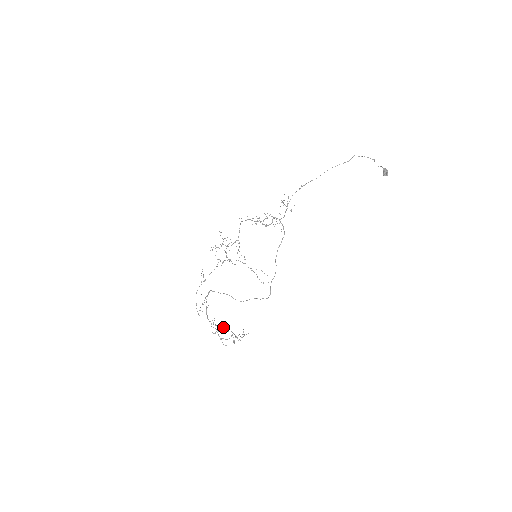
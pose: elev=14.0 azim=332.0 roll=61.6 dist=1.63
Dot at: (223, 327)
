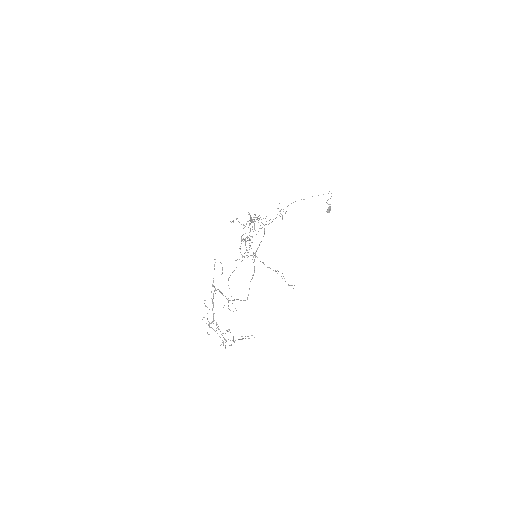
Dot at: (211, 327)
